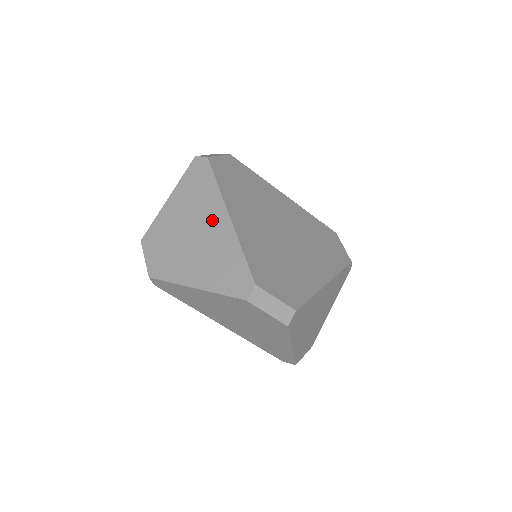
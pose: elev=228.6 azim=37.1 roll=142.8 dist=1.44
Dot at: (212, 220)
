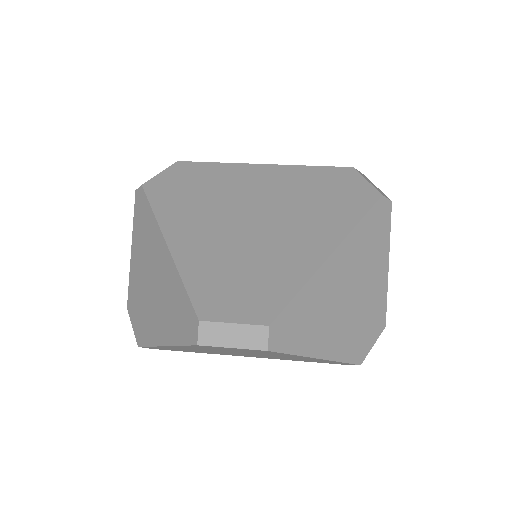
Dot at: (158, 257)
